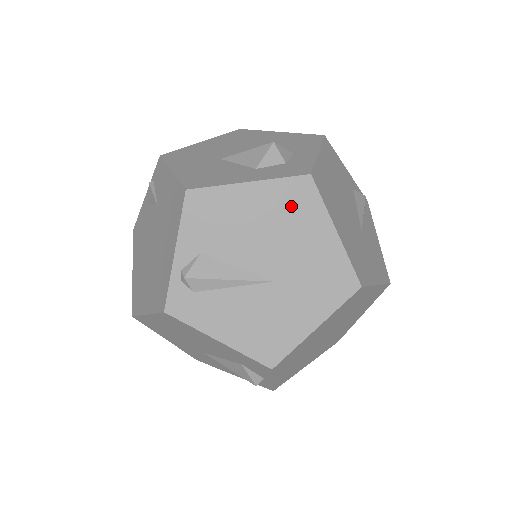
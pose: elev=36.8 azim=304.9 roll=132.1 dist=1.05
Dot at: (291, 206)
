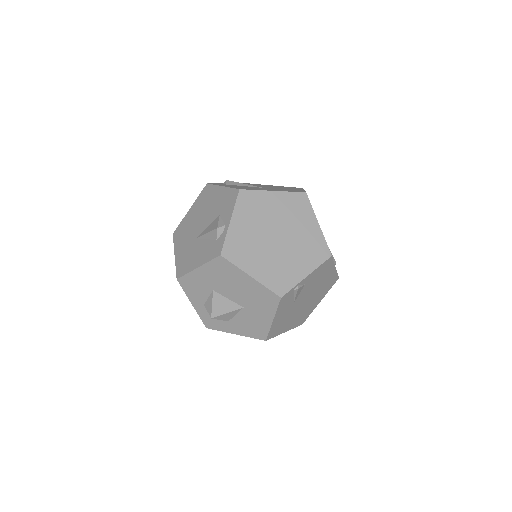
Dot at: occluded
